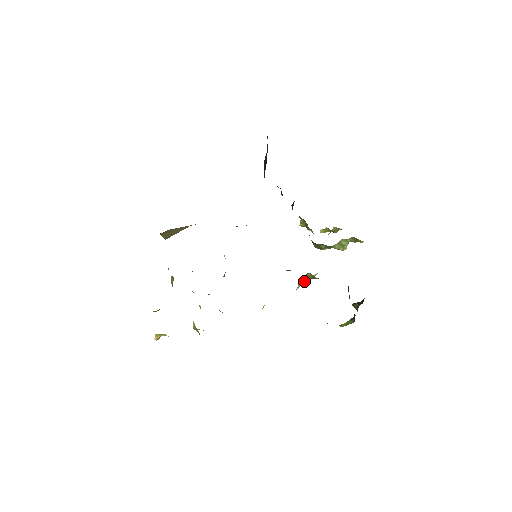
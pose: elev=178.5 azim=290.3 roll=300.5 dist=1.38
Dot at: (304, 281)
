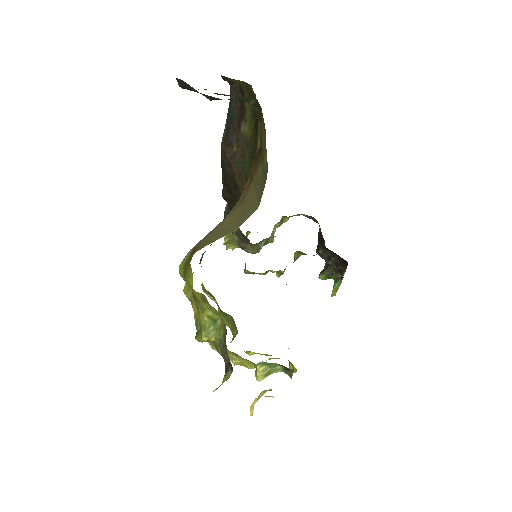
Dot at: occluded
